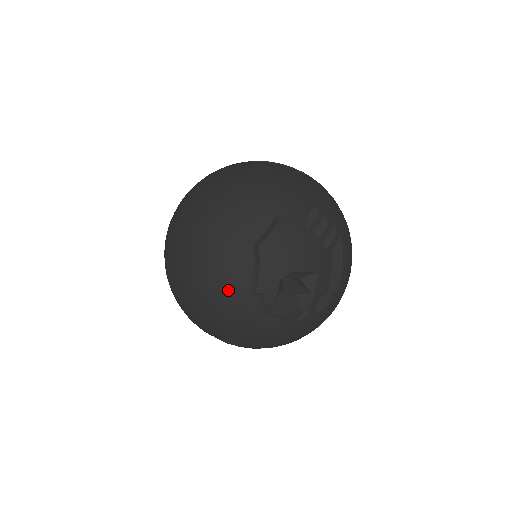
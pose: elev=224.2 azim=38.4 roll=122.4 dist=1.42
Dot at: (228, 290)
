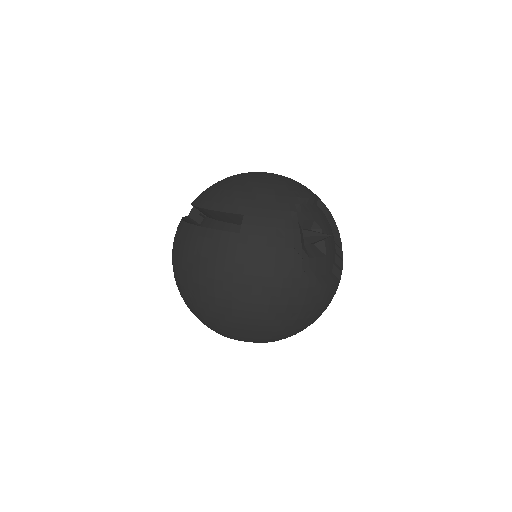
Dot at: (285, 187)
